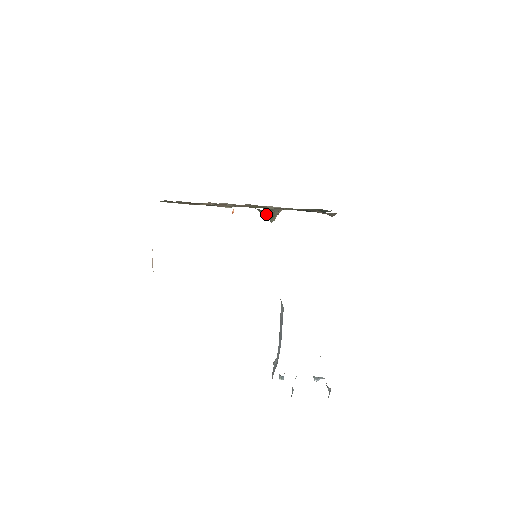
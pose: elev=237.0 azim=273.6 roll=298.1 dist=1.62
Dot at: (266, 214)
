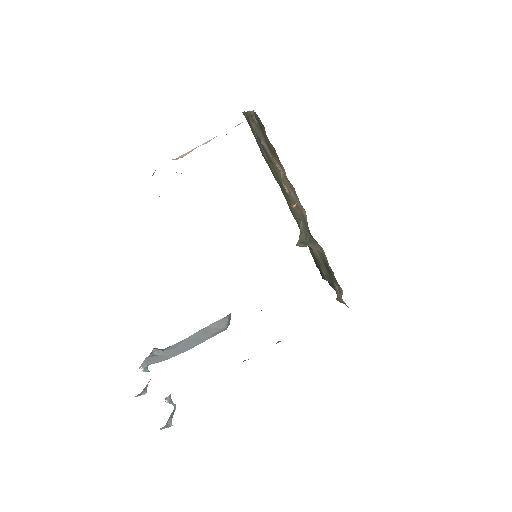
Dot at: (304, 236)
